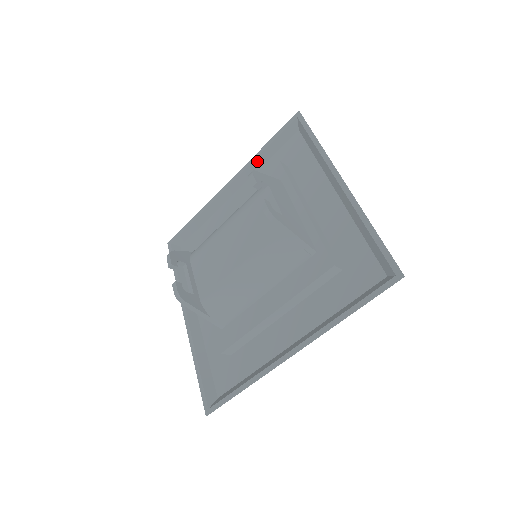
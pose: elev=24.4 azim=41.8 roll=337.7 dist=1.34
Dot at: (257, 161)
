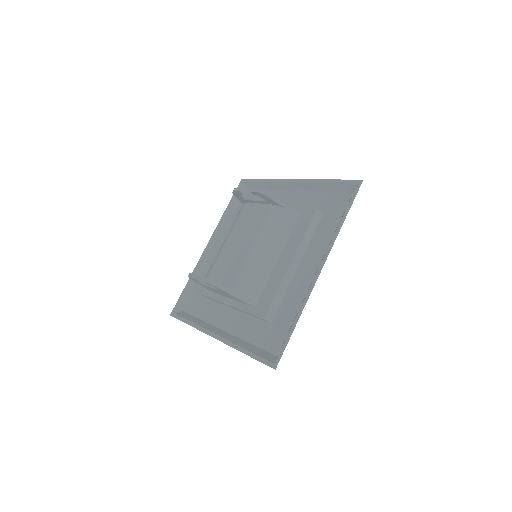
Dot at: (225, 219)
